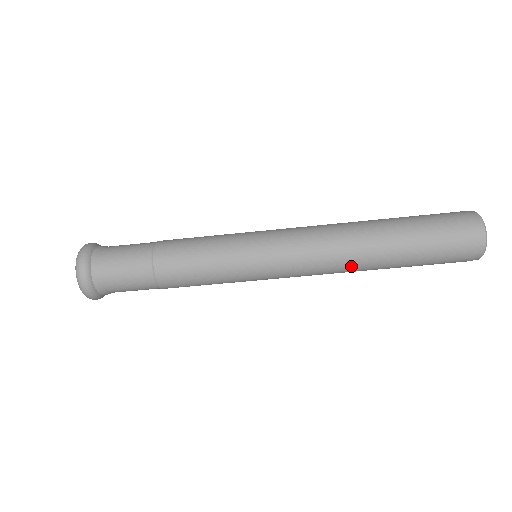
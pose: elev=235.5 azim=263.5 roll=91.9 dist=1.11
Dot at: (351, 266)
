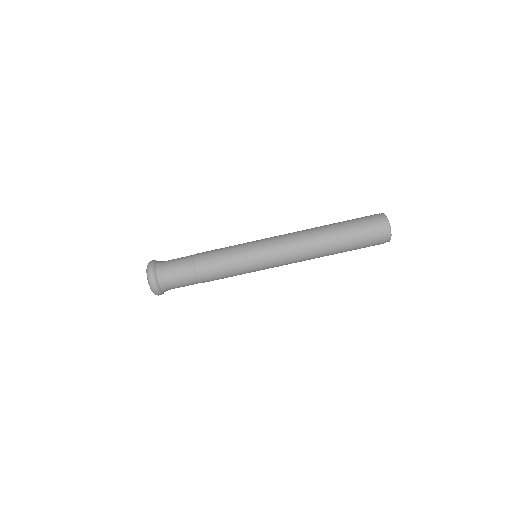
Dot at: (312, 243)
